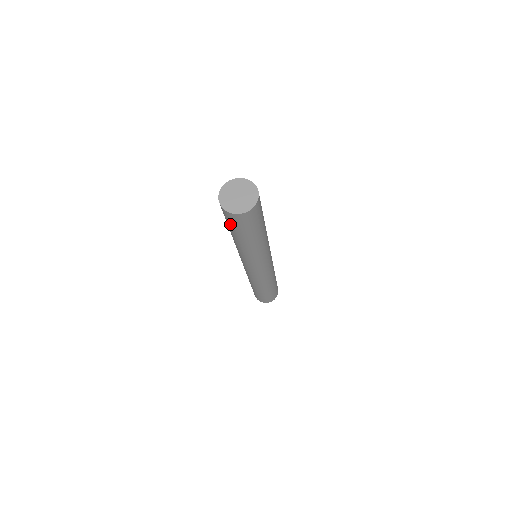
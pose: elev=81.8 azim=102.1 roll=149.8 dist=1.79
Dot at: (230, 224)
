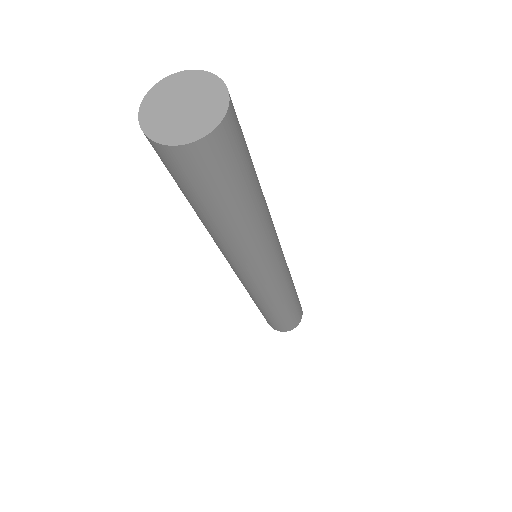
Dot at: occluded
